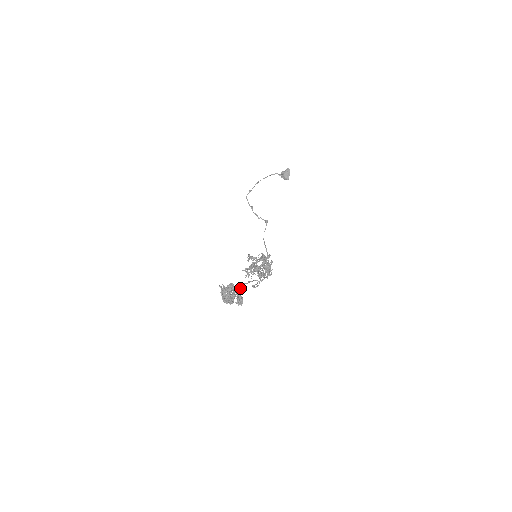
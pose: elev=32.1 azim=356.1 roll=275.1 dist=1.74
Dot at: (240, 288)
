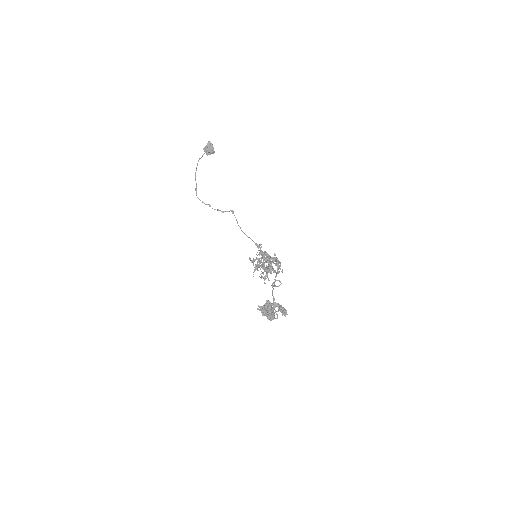
Dot at: (273, 299)
